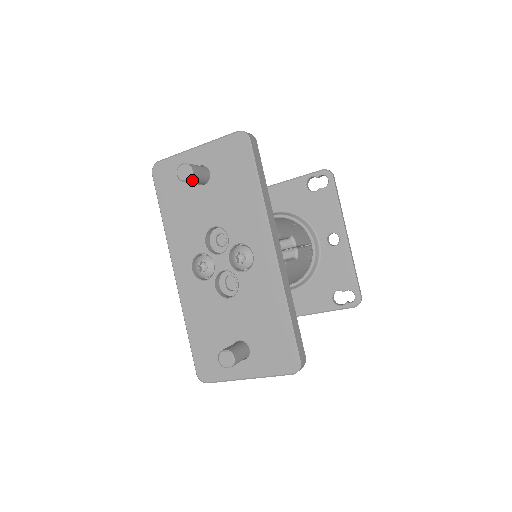
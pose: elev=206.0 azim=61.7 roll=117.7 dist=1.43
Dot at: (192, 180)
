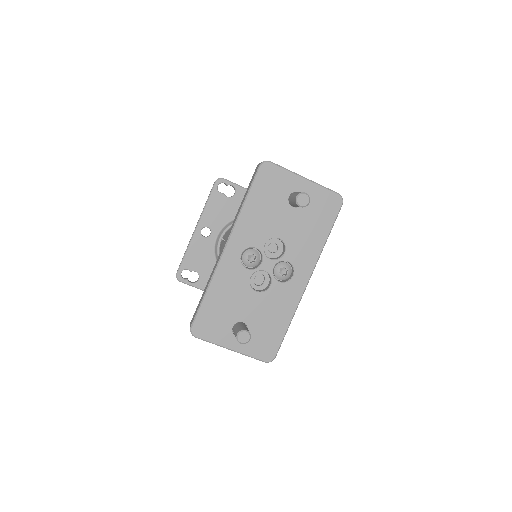
Dot at: occluded
